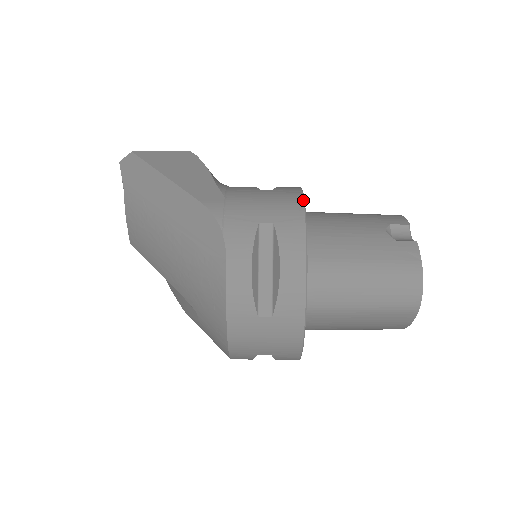
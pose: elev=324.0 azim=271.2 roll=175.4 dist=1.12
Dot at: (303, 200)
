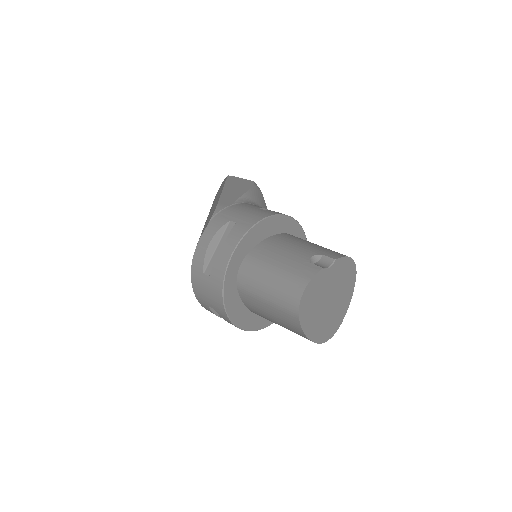
Dot at: (266, 217)
